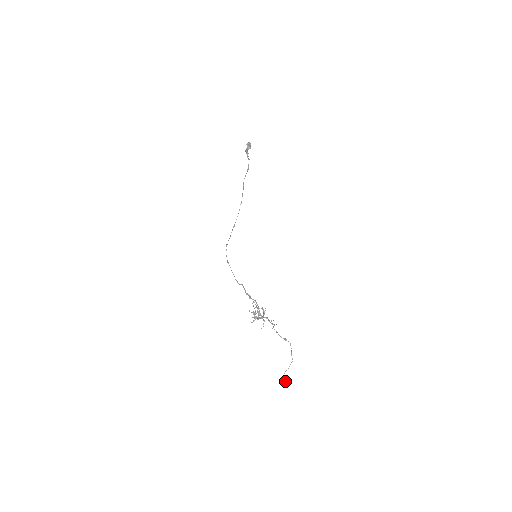
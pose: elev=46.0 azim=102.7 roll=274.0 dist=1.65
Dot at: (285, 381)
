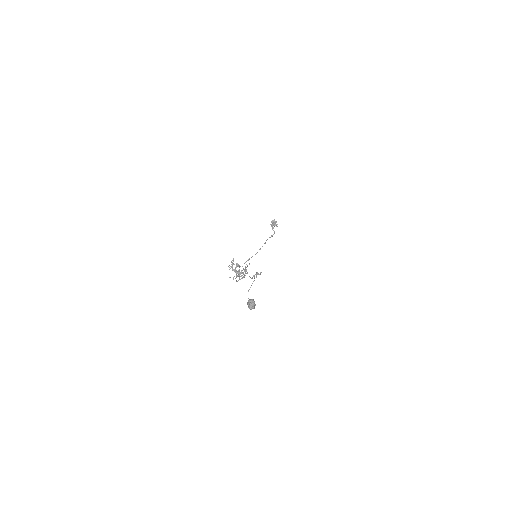
Dot at: (248, 301)
